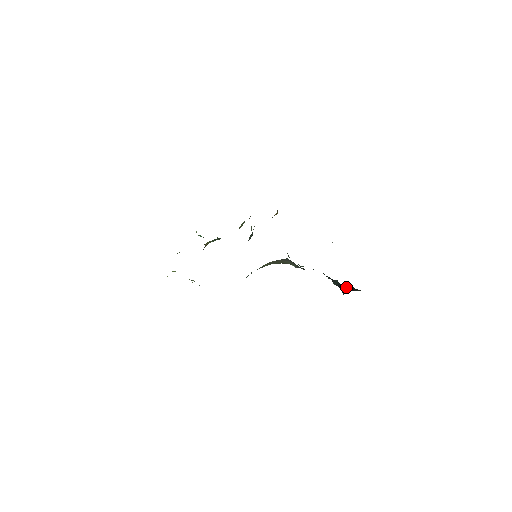
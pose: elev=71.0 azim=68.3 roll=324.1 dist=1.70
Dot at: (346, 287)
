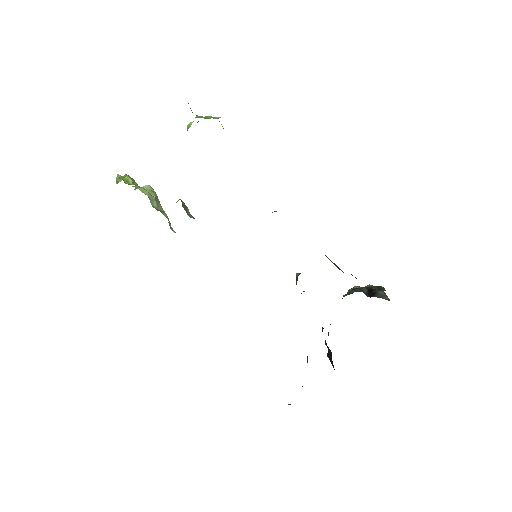
Dot at: occluded
